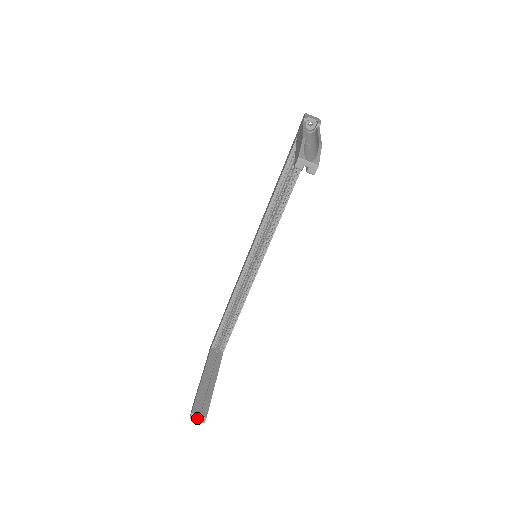
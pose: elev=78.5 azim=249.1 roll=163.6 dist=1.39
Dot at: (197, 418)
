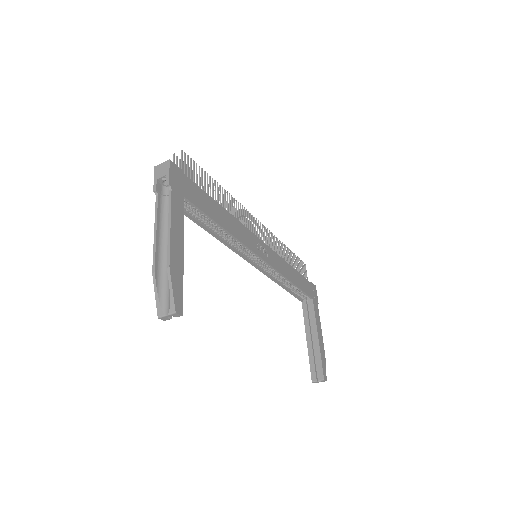
Dot at: occluded
